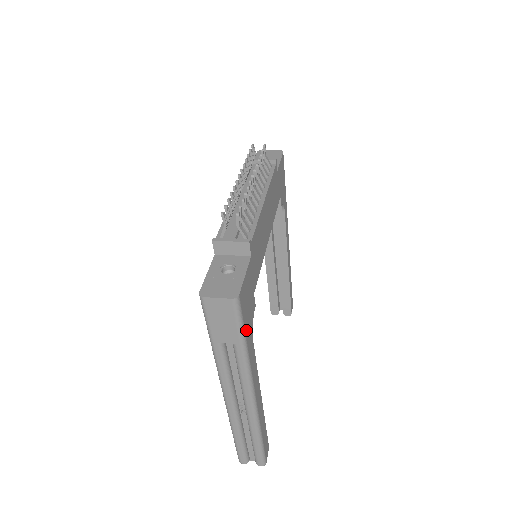
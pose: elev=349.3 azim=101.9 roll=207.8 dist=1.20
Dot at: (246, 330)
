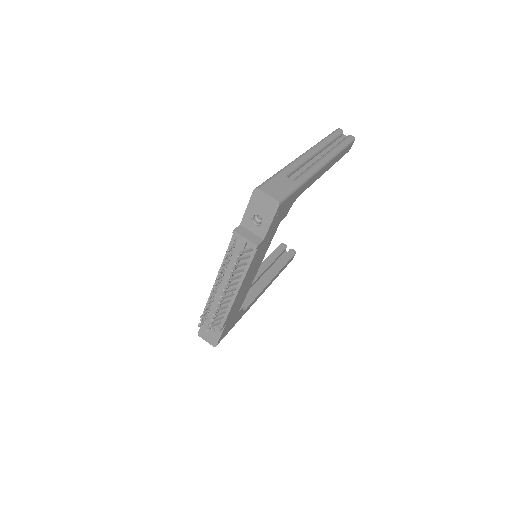
Dot at: (233, 326)
